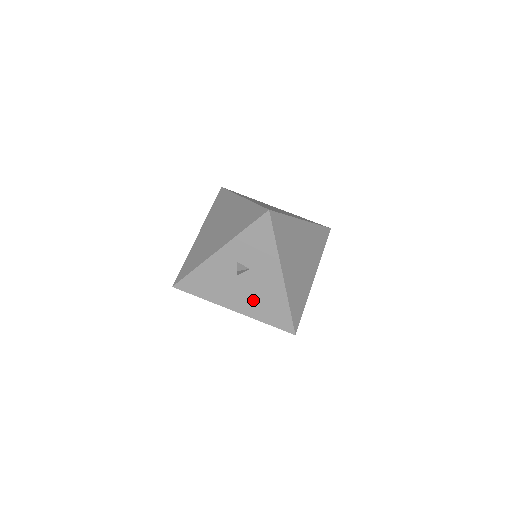
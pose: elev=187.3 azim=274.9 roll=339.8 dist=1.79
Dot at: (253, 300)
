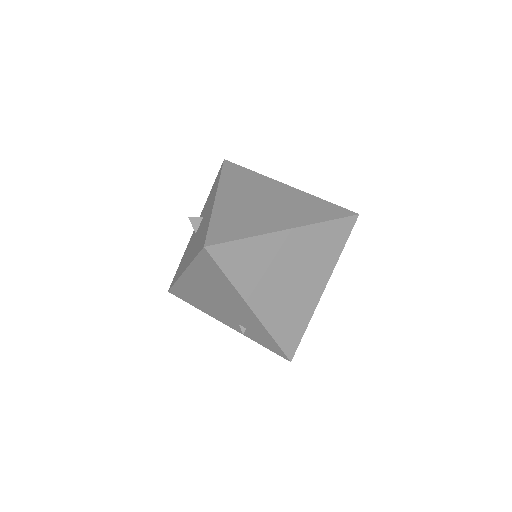
Dot at: (195, 245)
